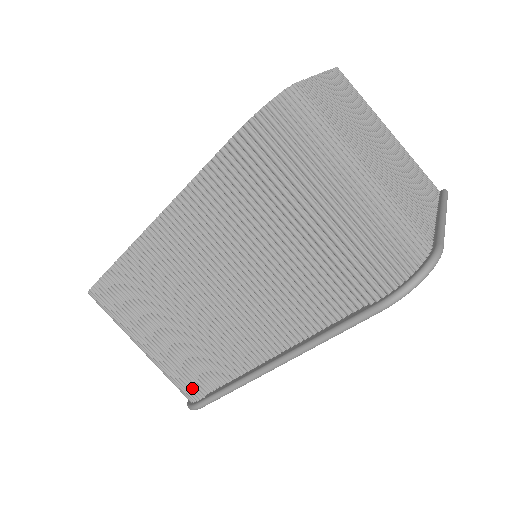
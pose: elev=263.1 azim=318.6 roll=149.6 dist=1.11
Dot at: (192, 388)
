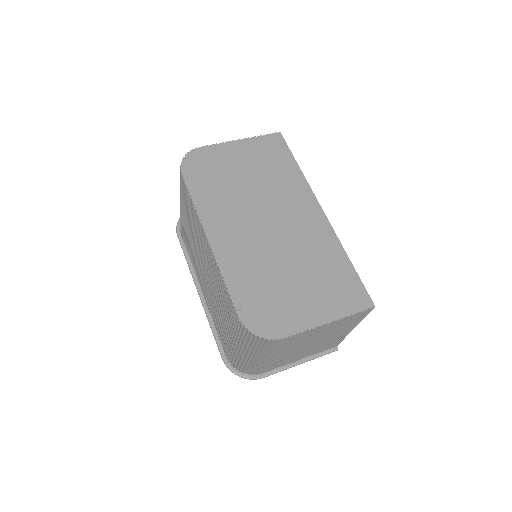
Dot at: occluded
